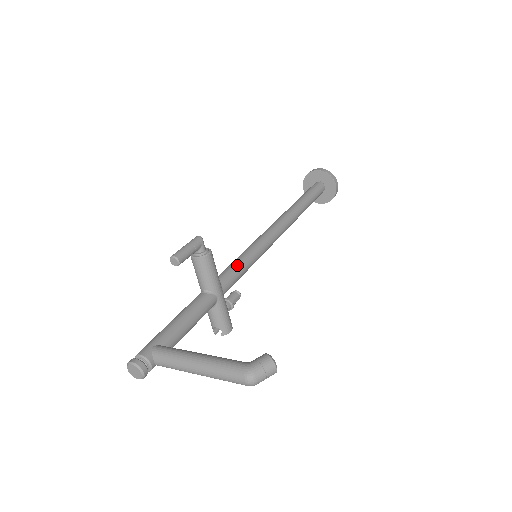
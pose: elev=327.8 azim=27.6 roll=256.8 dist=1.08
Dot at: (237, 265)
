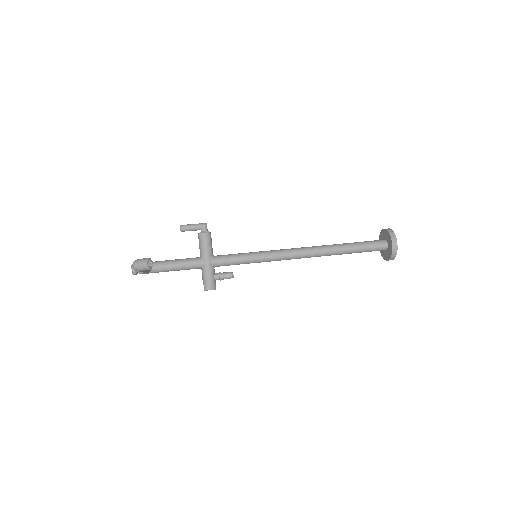
Dot at: (235, 254)
